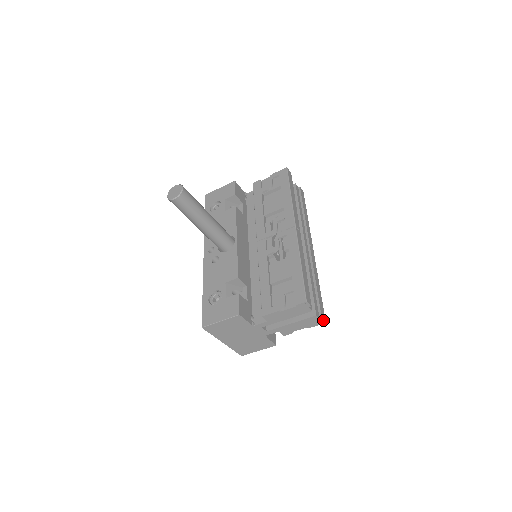
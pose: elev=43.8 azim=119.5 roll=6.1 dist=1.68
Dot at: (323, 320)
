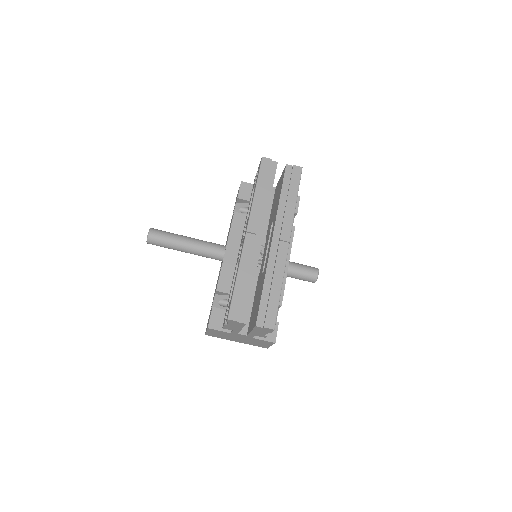
Dot at: (268, 328)
